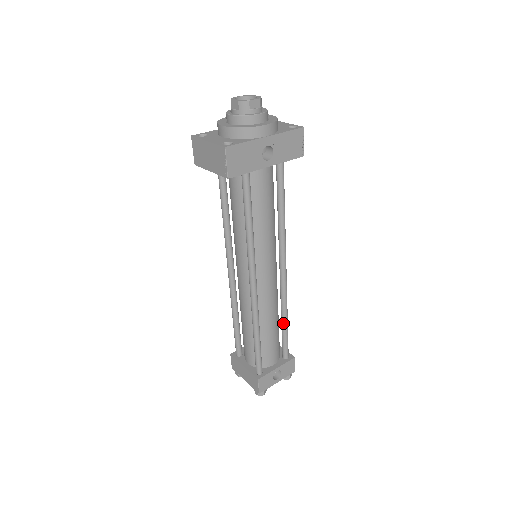
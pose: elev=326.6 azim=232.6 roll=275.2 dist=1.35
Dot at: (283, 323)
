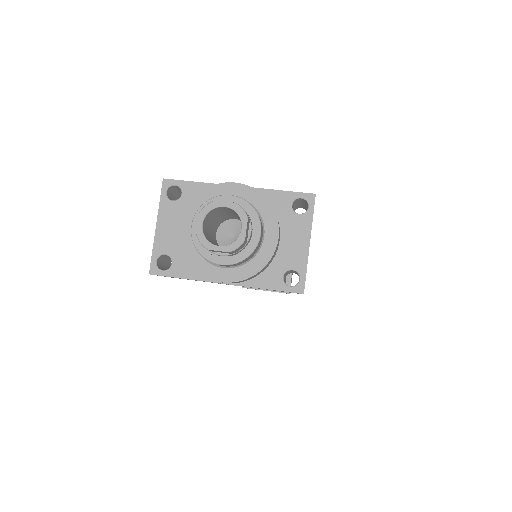
Dot at: occluded
